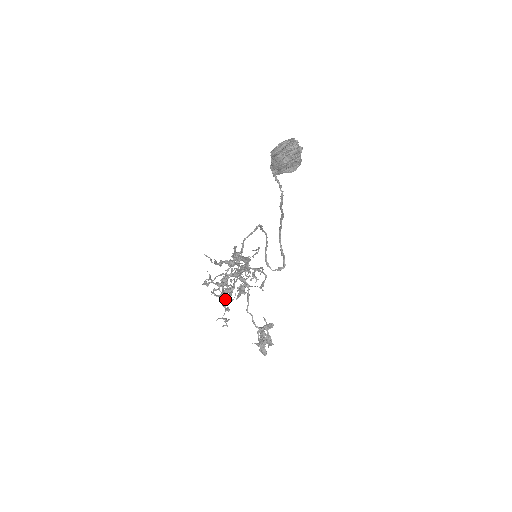
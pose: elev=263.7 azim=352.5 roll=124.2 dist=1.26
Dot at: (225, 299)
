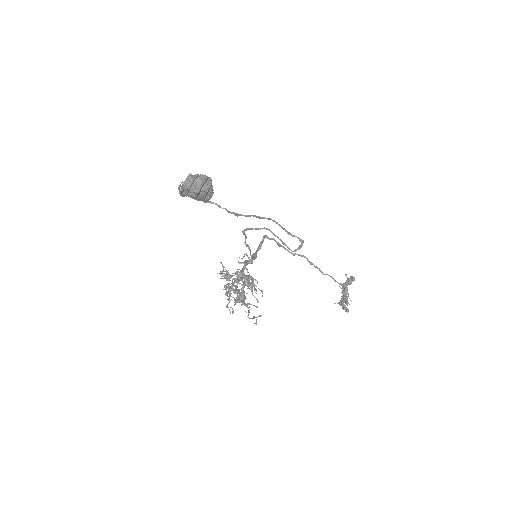
Dot at: (262, 293)
